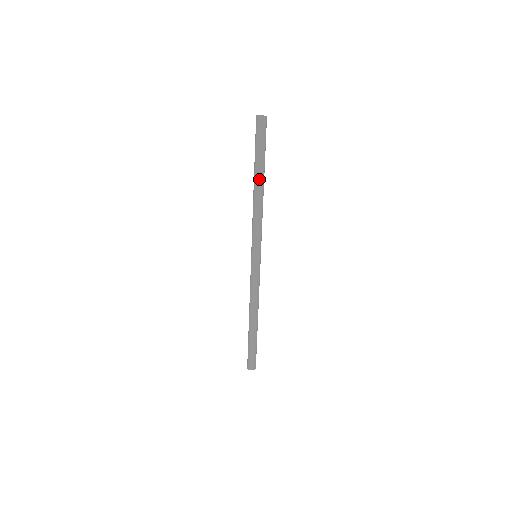
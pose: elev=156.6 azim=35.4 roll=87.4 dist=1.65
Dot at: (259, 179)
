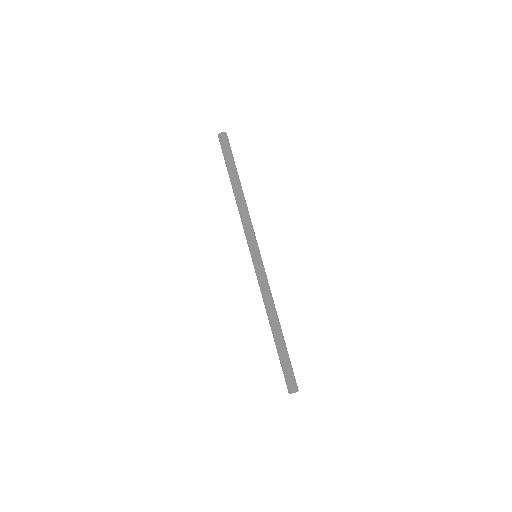
Dot at: (237, 181)
